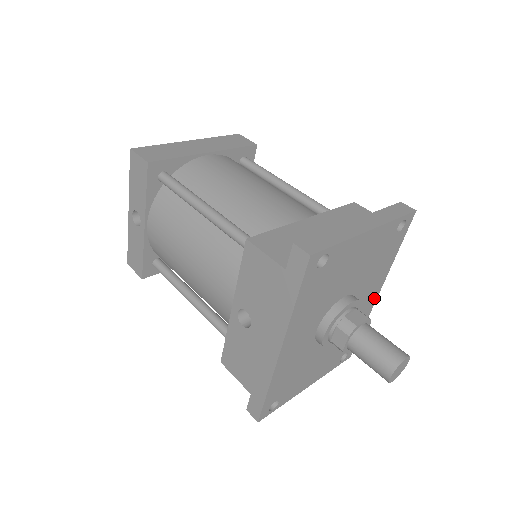
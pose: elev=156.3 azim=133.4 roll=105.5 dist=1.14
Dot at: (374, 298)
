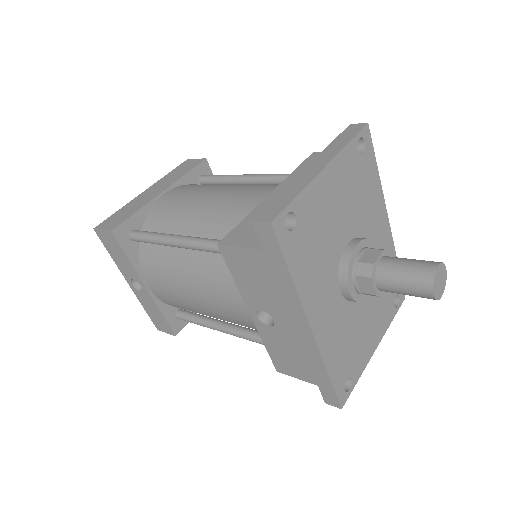
Dot at: (387, 229)
